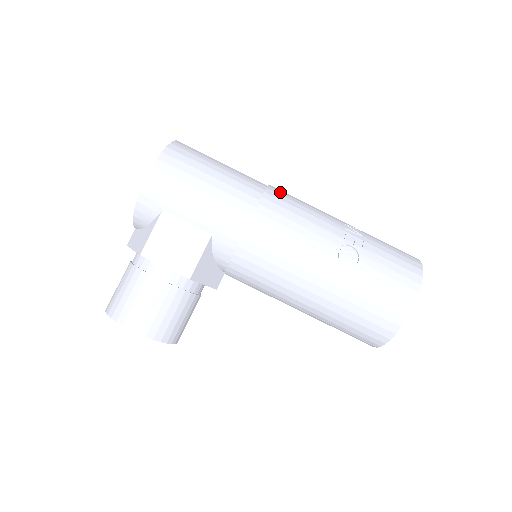
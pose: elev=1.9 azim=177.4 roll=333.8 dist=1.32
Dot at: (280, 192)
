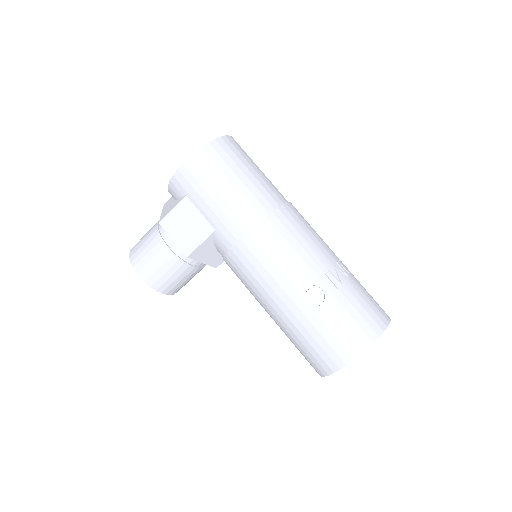
Dot at: (289, 215)
